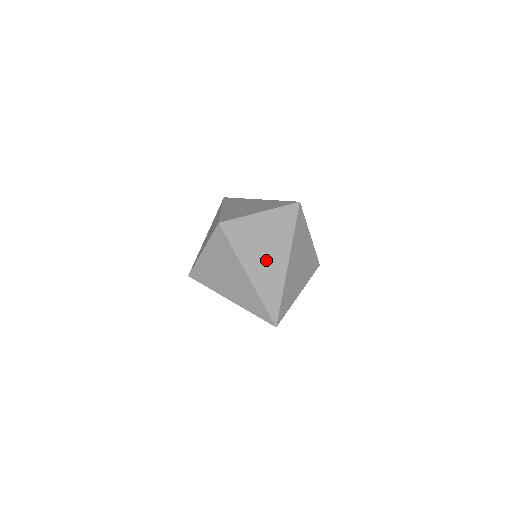
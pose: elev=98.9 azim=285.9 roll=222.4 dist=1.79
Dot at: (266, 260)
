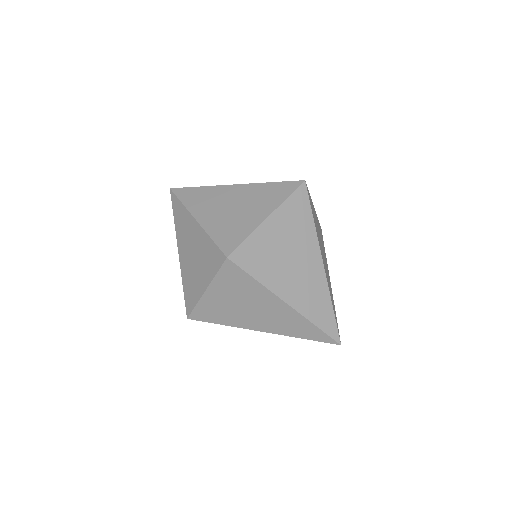
Dot at: (300, 275)
